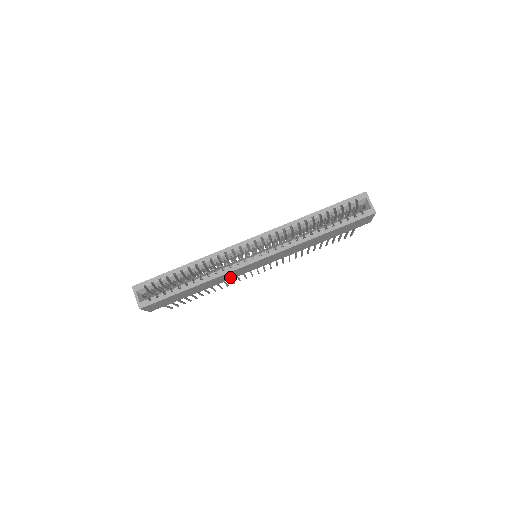
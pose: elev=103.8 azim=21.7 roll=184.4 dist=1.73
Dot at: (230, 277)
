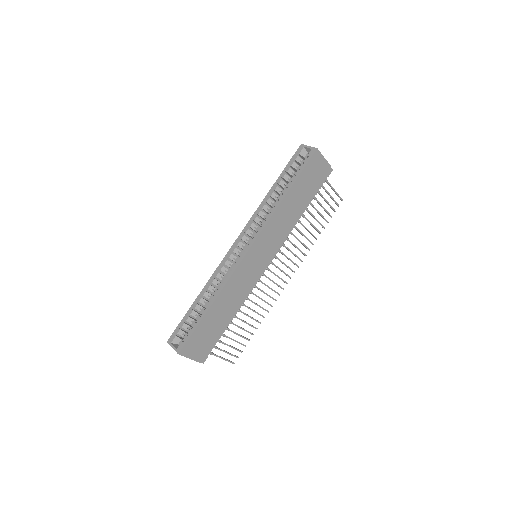
Dot at: (244, 286)
